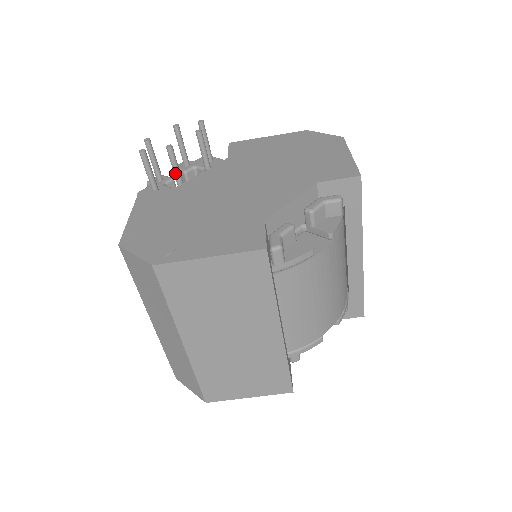
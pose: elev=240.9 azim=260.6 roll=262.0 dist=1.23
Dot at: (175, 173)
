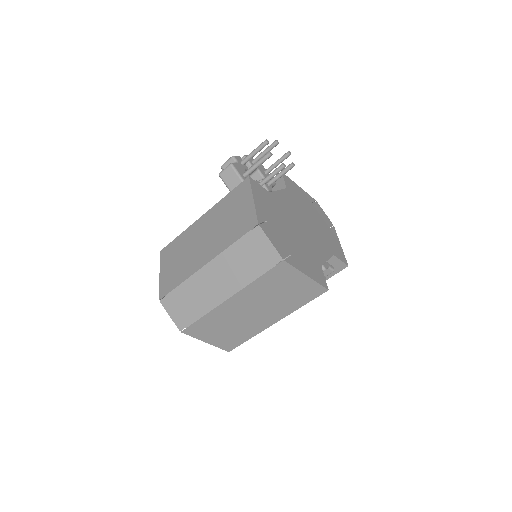
Dot at: (268, 179)
